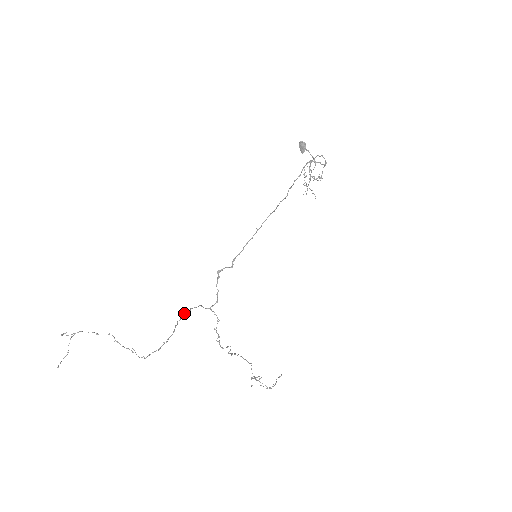
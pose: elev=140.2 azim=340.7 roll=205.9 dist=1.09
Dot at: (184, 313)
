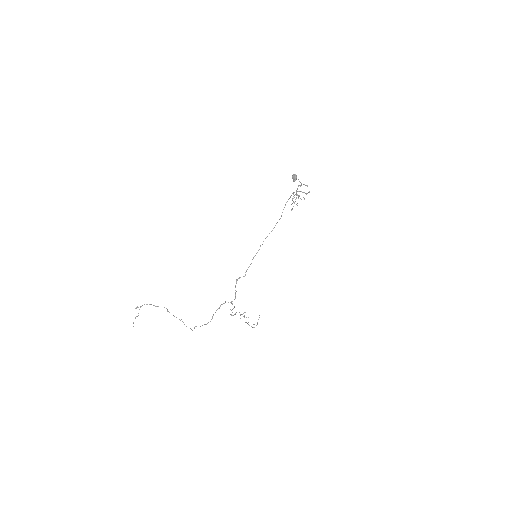
Dot at: (217, 309)
